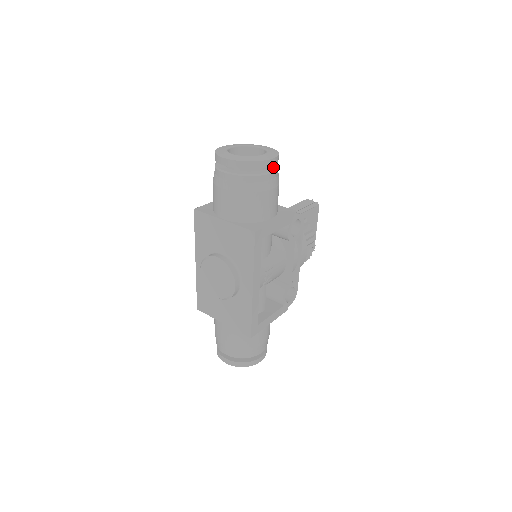
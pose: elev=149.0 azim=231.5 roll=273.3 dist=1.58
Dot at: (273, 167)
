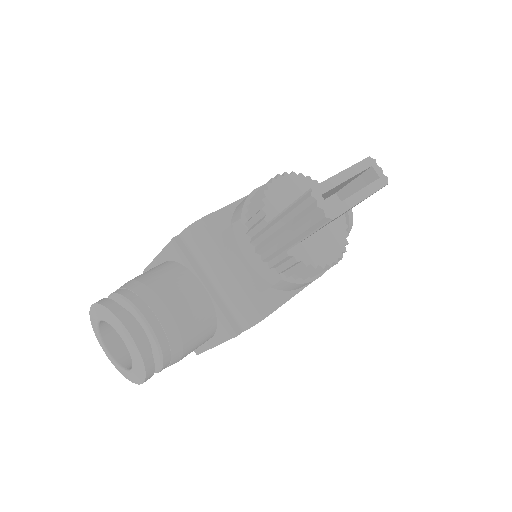
Dot at: (156, 362)
